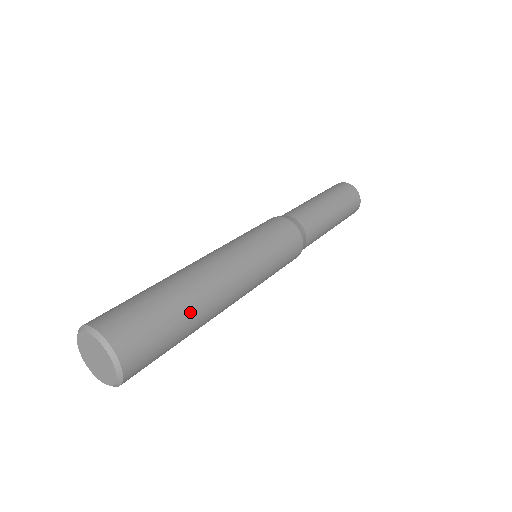
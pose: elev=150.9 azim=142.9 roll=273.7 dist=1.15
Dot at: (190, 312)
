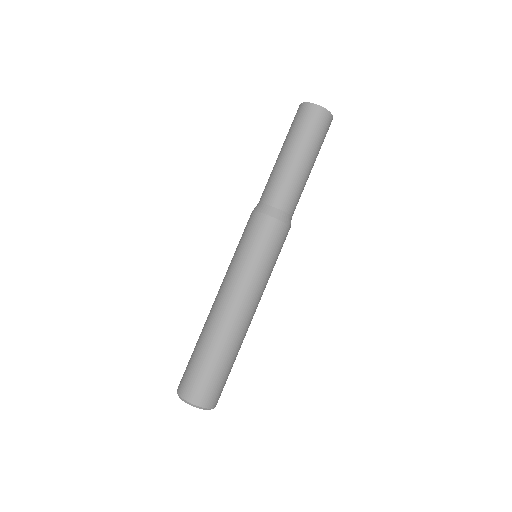
Dot at: occluded
